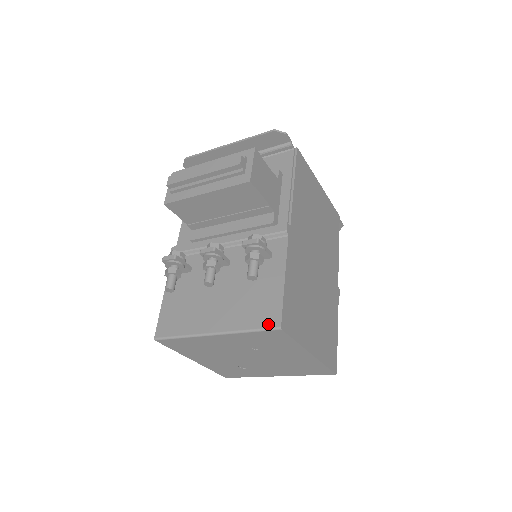
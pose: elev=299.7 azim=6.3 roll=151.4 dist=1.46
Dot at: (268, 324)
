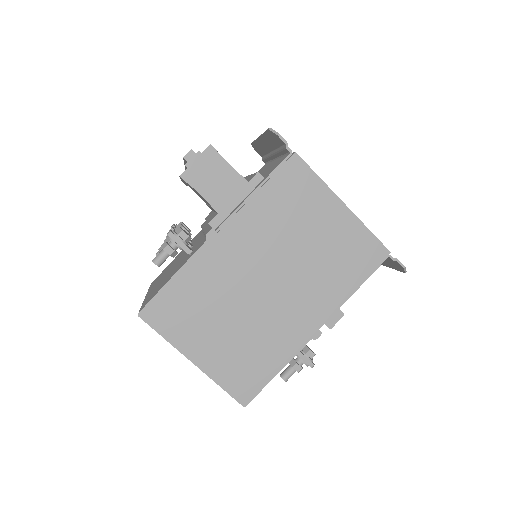
Dot at: (142, 307)
